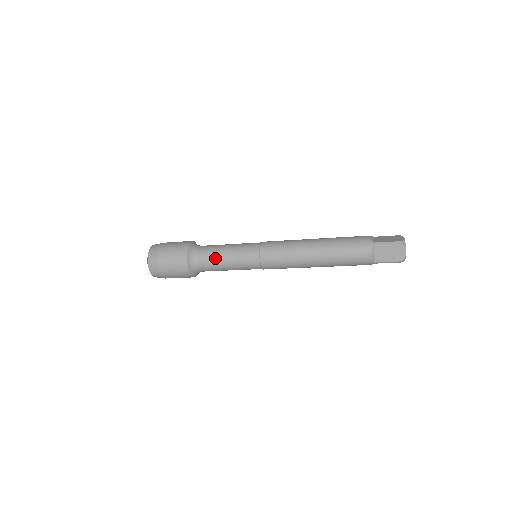
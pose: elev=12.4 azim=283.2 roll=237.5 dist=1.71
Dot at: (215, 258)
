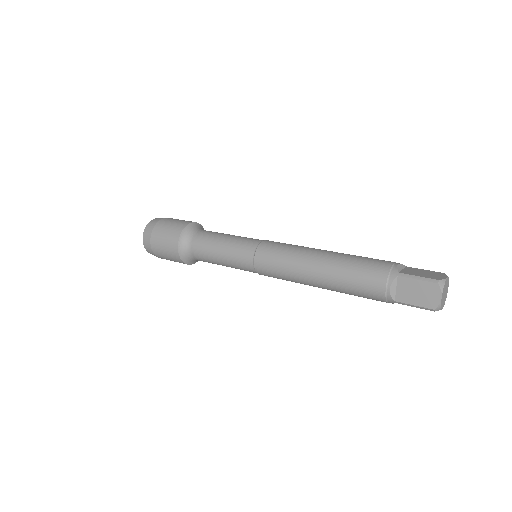
Dot at: (208, 246)
